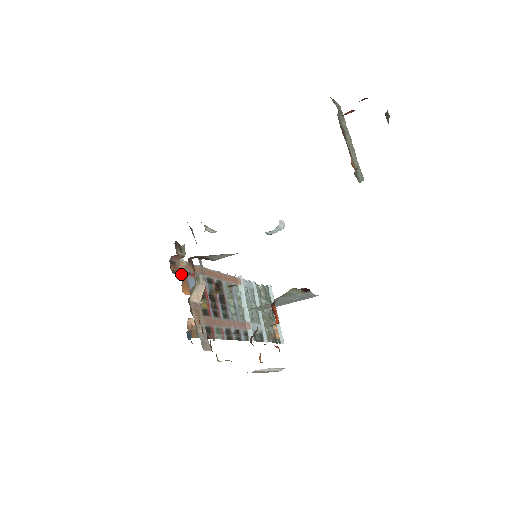
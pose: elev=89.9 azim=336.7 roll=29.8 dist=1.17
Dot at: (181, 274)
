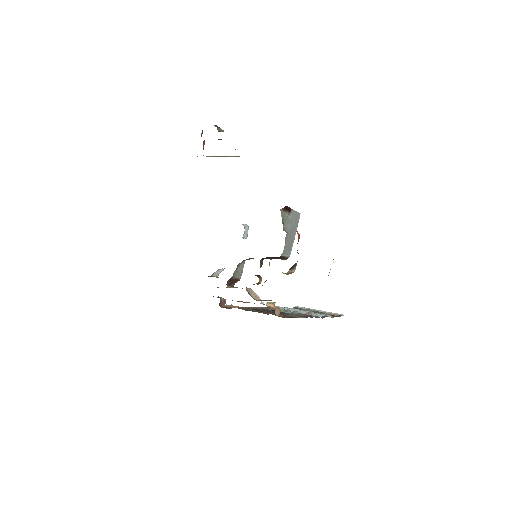
Dot at: occluded
